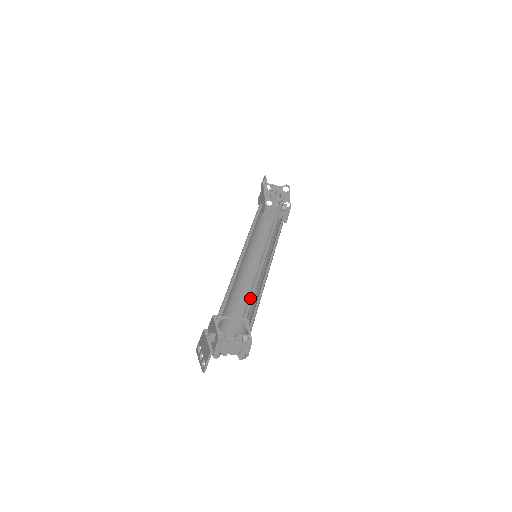
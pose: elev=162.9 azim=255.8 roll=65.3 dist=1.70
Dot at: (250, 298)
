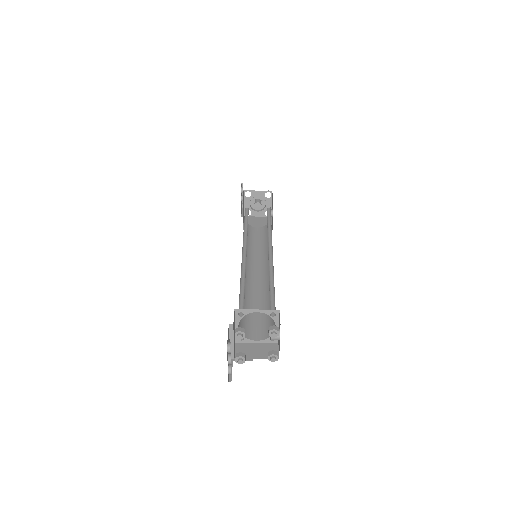
Dot at: (270, 292)
